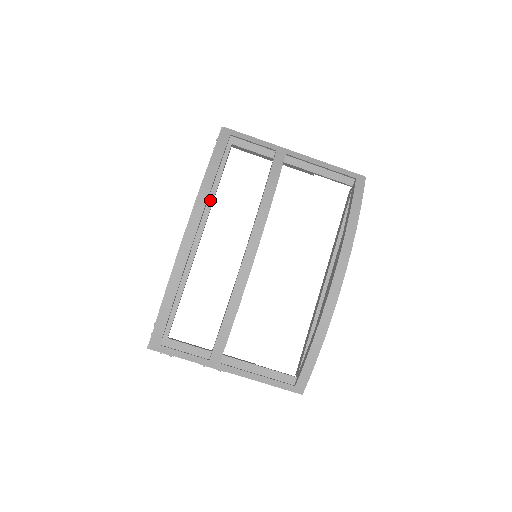
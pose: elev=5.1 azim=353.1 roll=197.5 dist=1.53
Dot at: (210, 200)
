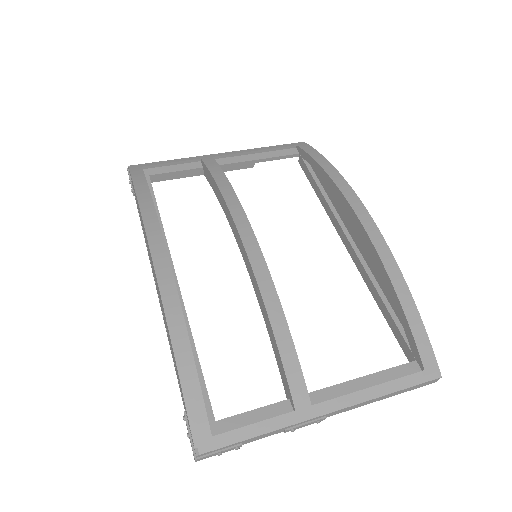
Dot at: occluded
